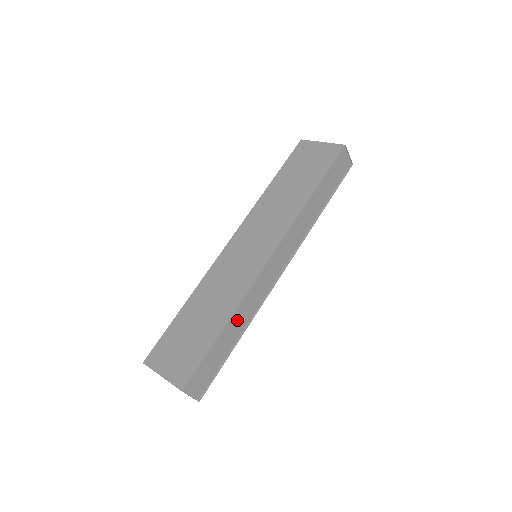
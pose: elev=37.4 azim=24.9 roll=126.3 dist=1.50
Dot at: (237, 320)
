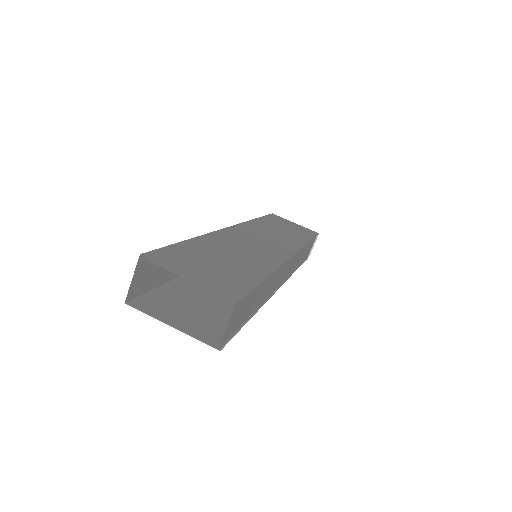
Dot at: (267, 285)
